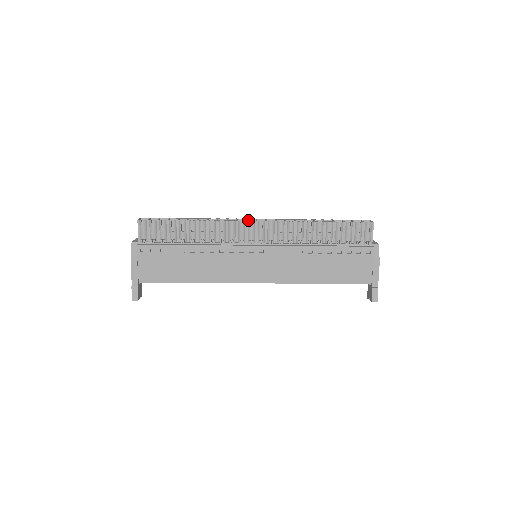
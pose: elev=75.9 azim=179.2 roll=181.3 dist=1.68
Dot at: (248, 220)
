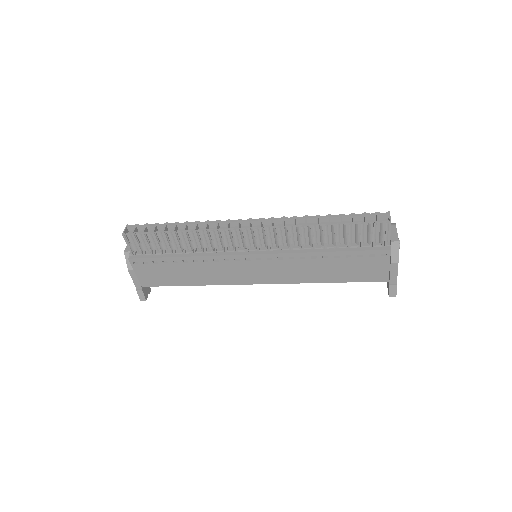
Dot at: (241, 222)
